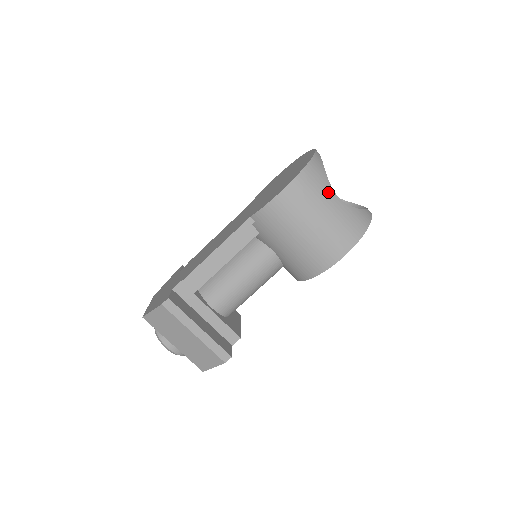
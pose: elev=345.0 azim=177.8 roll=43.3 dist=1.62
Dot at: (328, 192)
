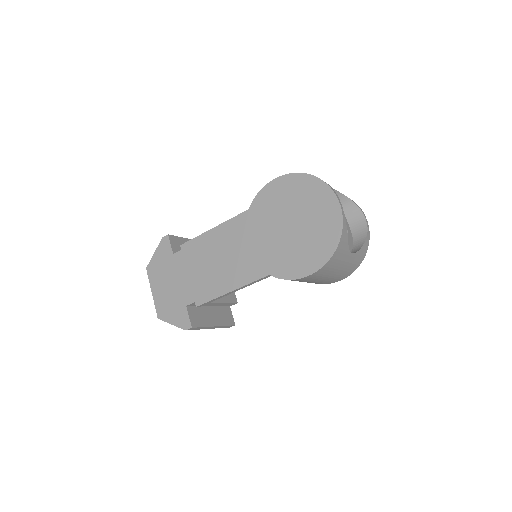
Dot at: (346, 257)
